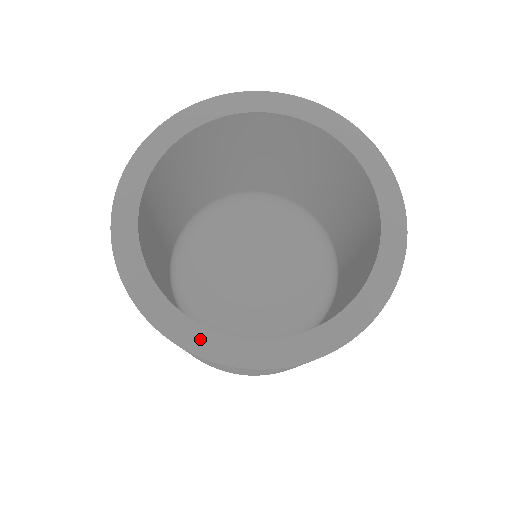
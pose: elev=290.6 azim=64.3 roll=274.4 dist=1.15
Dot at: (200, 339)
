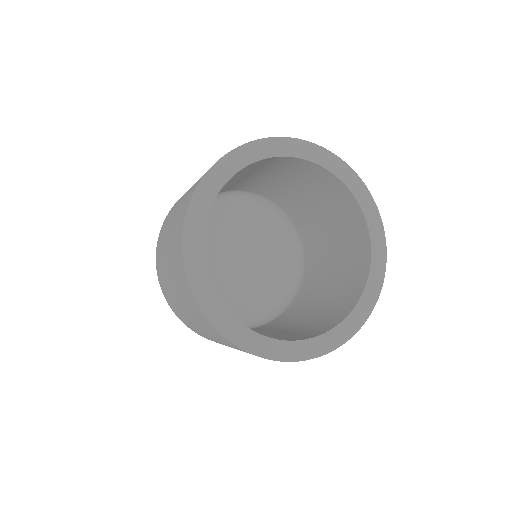
Dot at: (282, 350)
